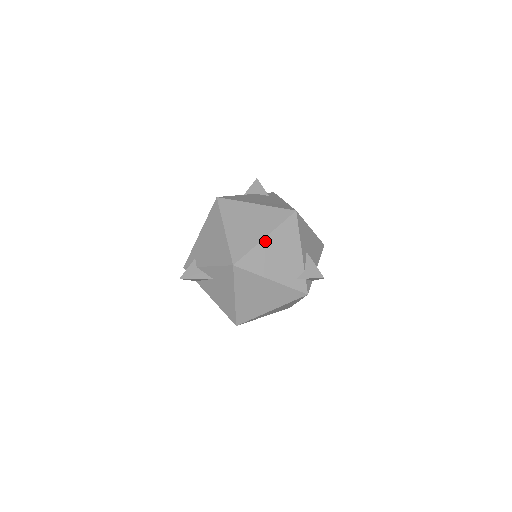
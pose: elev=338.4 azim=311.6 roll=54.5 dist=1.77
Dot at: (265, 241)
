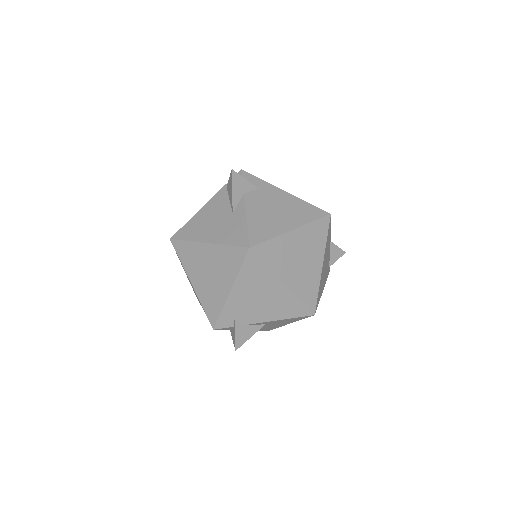
Dot at: occluded
